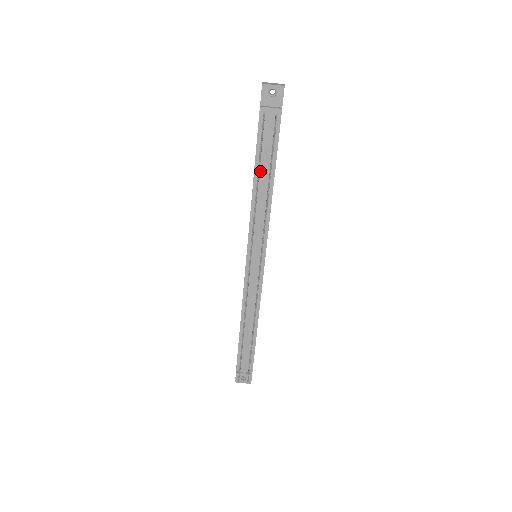
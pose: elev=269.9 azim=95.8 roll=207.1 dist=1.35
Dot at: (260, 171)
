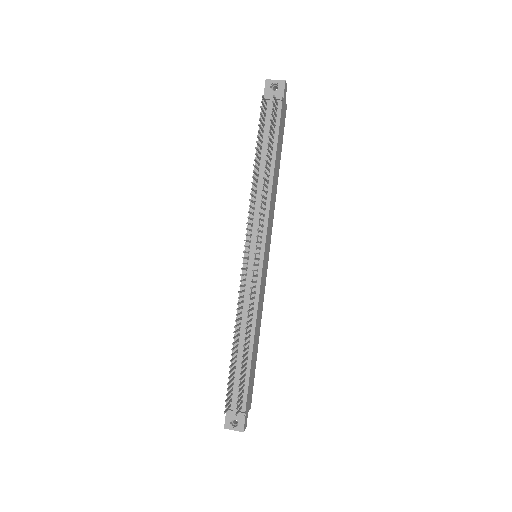
Dot at: (261, 157)
